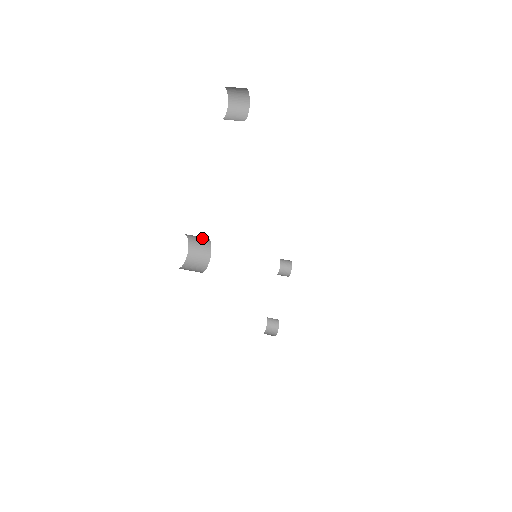
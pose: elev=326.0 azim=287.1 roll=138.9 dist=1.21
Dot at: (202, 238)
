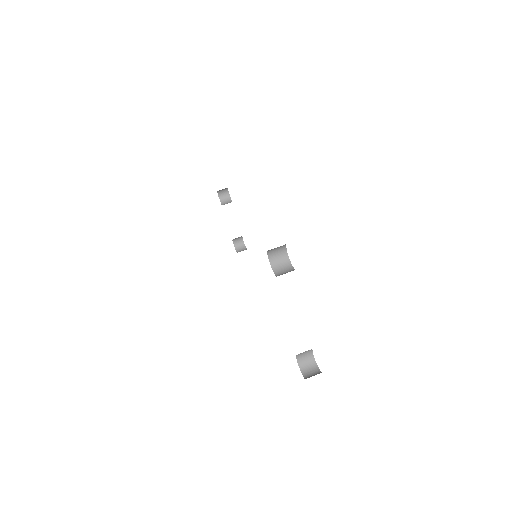
Dot at: occluded
